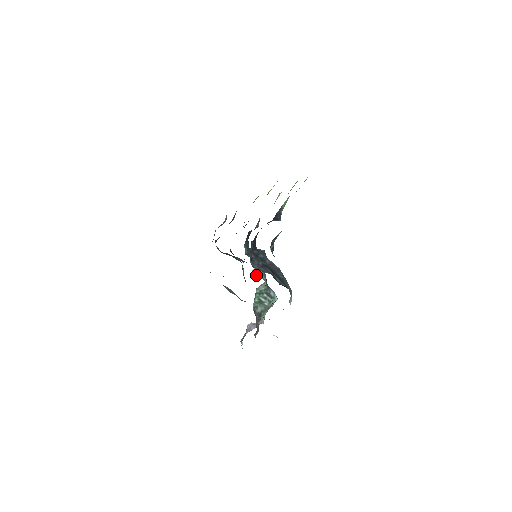
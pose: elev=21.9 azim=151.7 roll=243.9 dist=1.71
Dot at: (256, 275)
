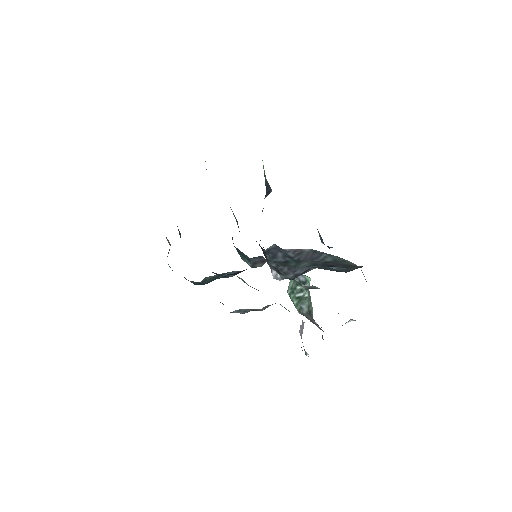
Dot at: (280, 279)
